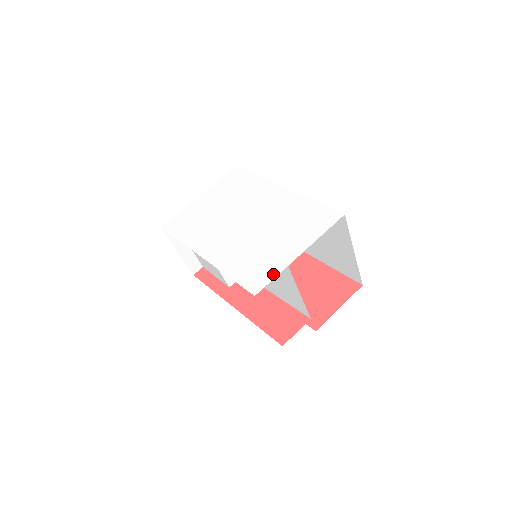
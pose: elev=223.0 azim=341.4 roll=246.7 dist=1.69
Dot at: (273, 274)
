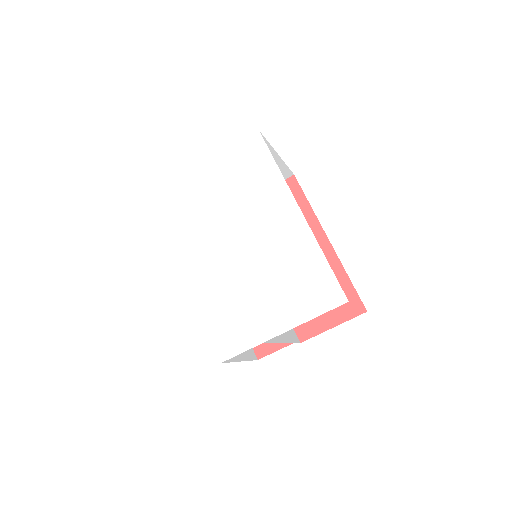
Dot at: (245, 345)
